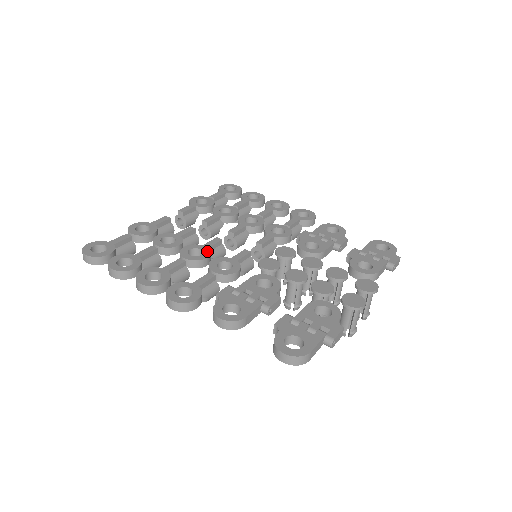
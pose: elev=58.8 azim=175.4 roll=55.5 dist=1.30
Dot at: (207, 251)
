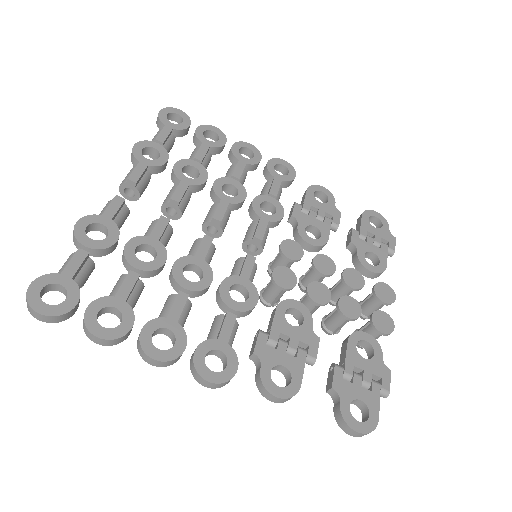
Dot at: (206, 267)
